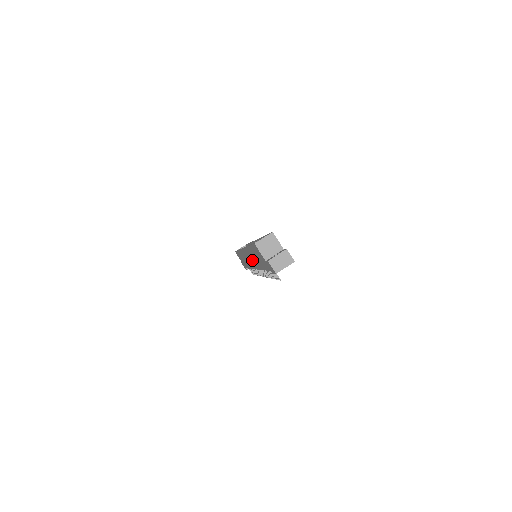
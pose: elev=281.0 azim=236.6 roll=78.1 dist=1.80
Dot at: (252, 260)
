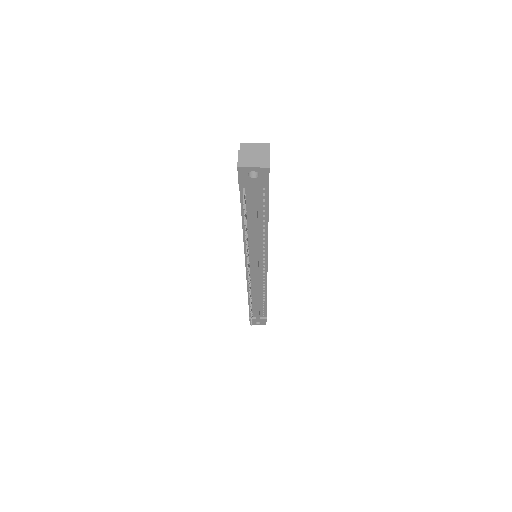
Dot at: occluded
